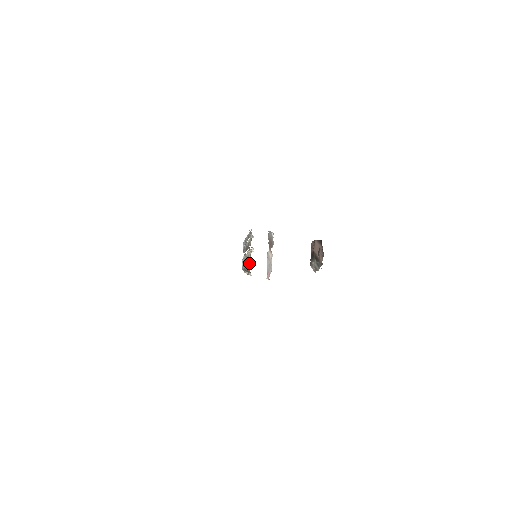
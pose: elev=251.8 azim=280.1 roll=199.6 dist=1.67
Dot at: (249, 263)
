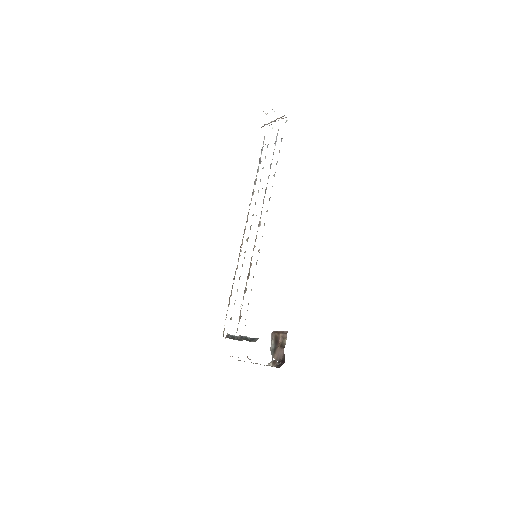
Dot at: occluded
